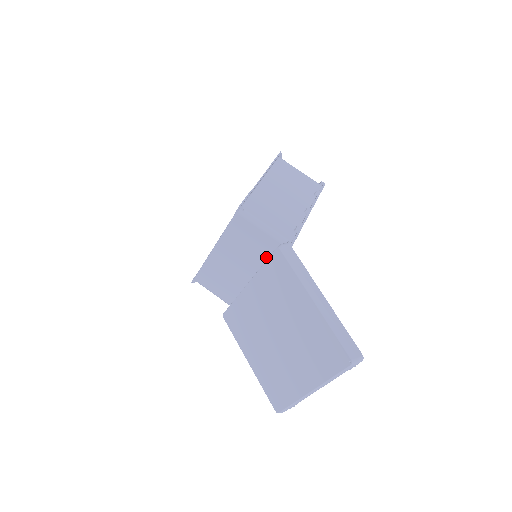
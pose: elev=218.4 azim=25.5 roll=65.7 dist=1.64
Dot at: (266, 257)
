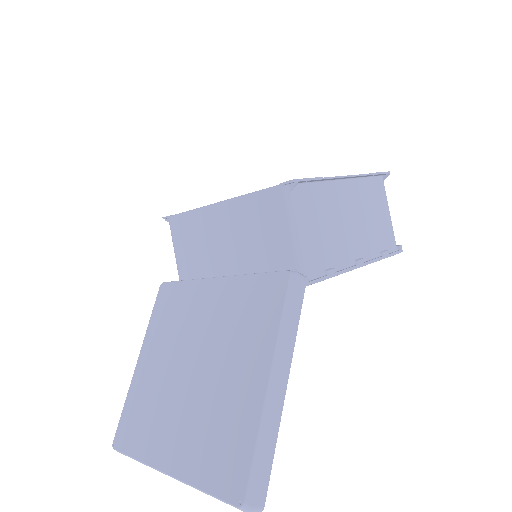
Dot at: (265, 268)
